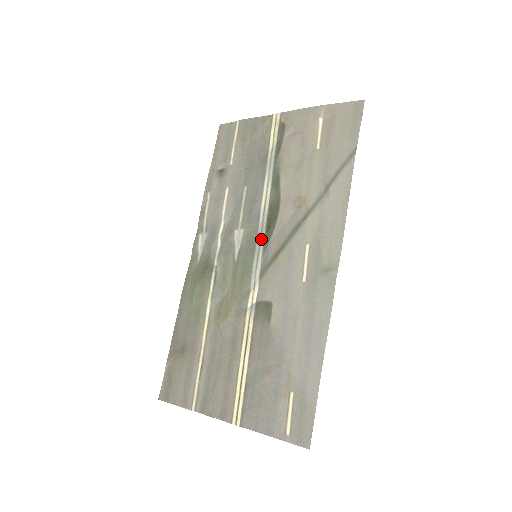
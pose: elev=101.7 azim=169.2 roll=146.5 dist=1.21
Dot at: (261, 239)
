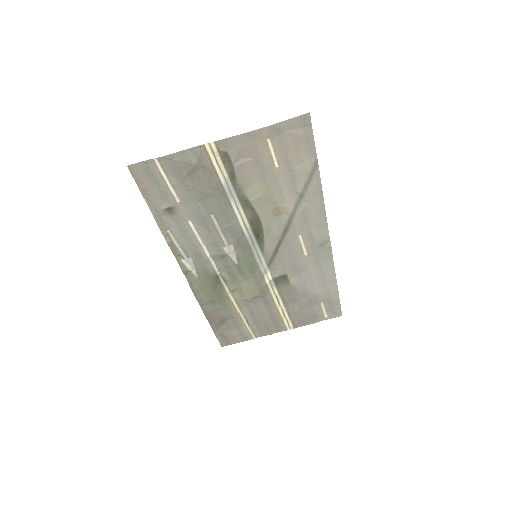
Dot at: (255, 245)
